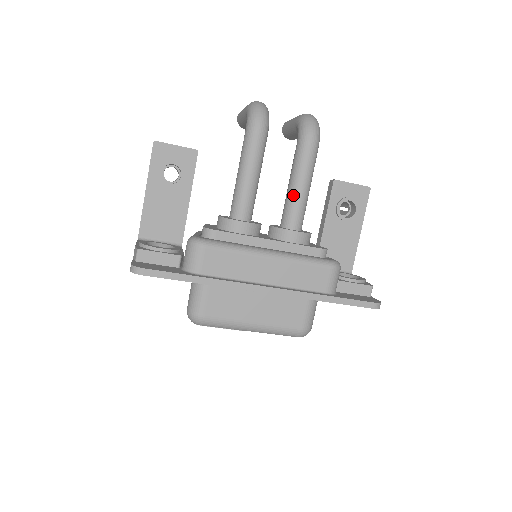
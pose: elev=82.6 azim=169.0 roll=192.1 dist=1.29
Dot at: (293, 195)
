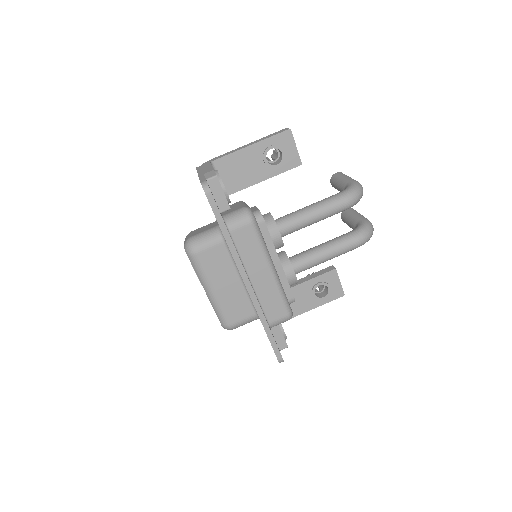
Dot at: (316, 254)
